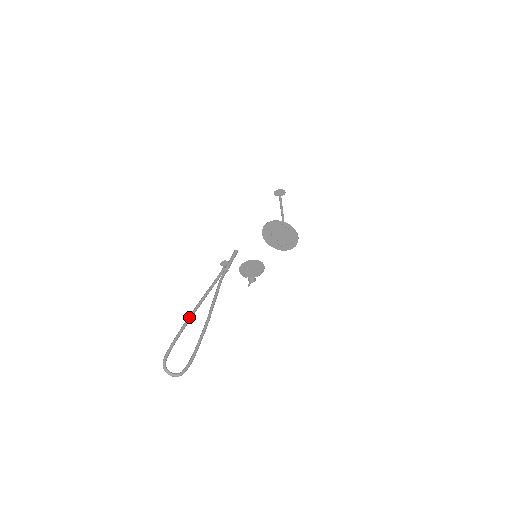
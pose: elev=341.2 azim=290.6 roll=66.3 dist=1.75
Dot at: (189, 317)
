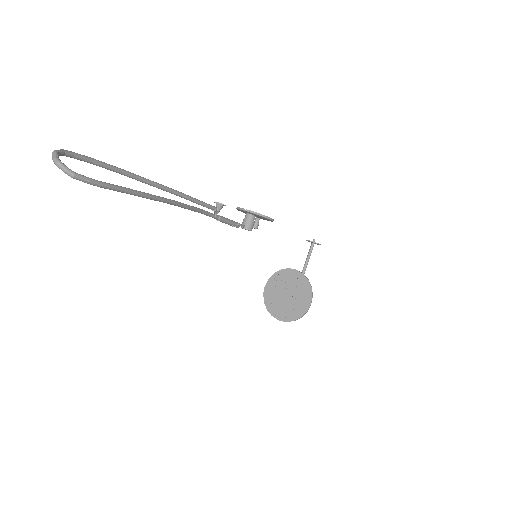
Dot at: occluded
